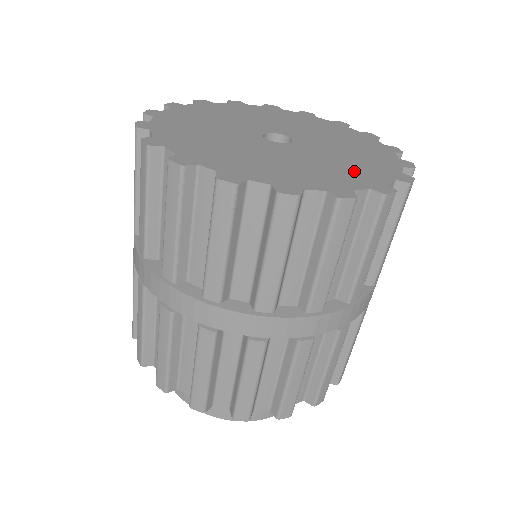
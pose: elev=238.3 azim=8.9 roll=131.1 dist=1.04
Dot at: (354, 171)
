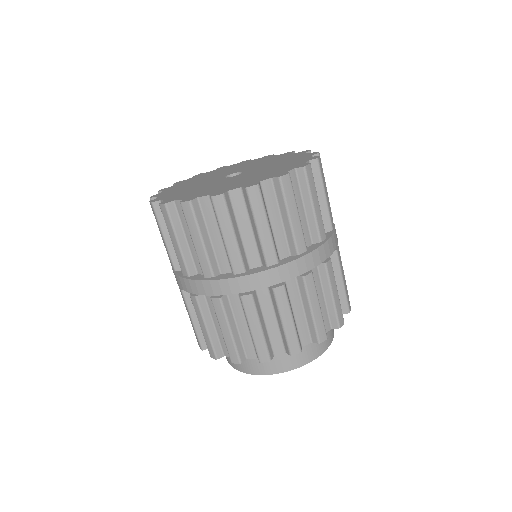
Dot at: (270, 173)
